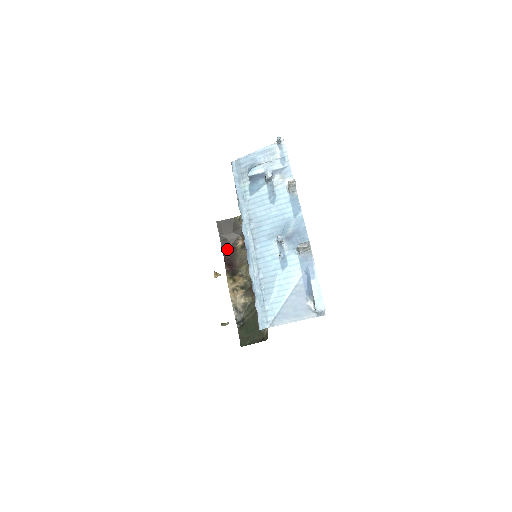
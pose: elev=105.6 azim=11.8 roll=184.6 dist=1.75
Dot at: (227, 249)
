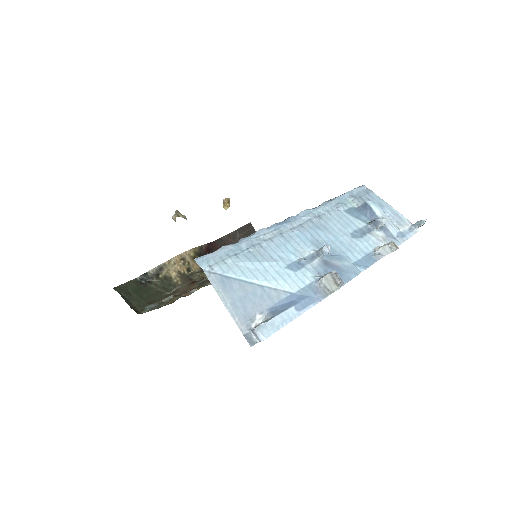
Dot at: (225, 242)
